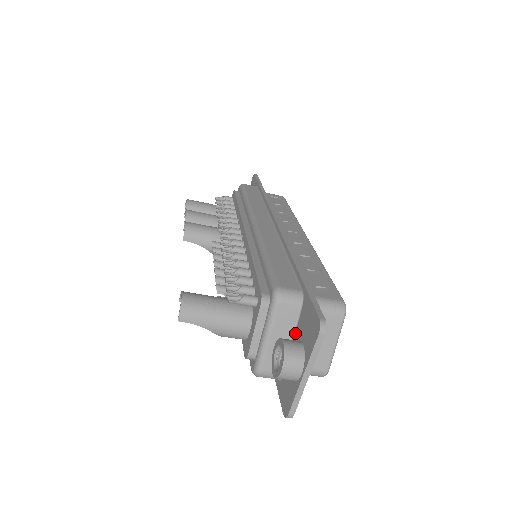
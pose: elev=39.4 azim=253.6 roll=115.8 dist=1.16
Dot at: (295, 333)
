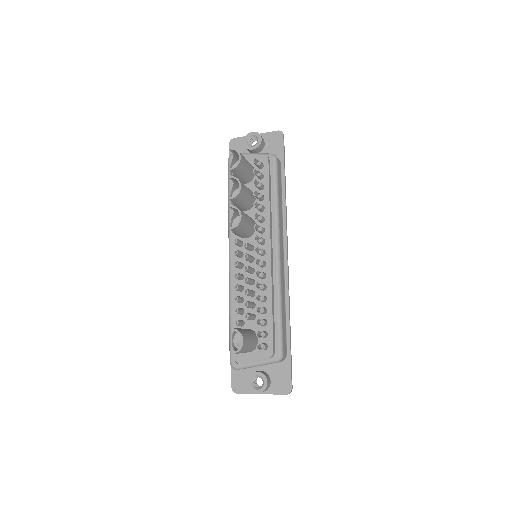
Dot at: (267, 366)
